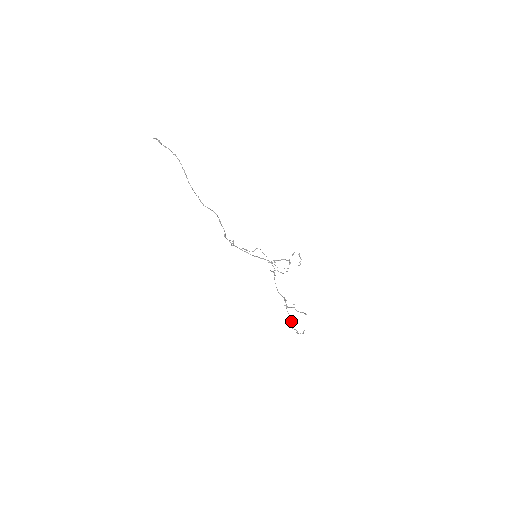
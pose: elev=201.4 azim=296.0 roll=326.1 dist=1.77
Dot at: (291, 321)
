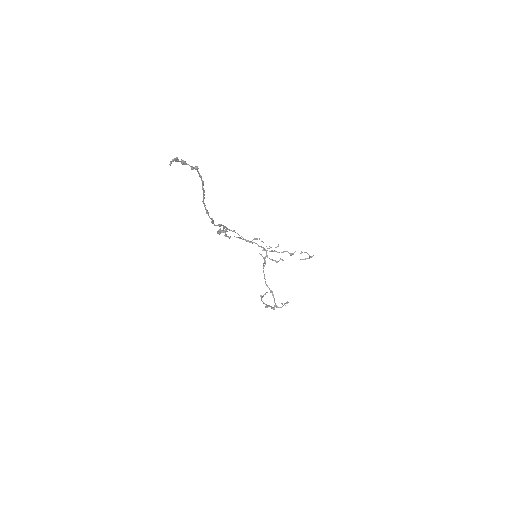
Dot at: (269, 306)
